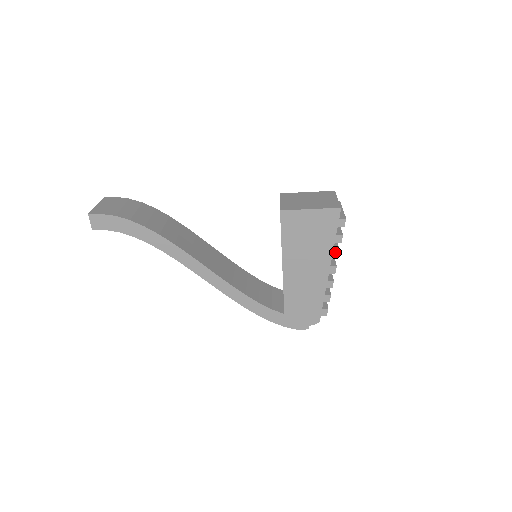
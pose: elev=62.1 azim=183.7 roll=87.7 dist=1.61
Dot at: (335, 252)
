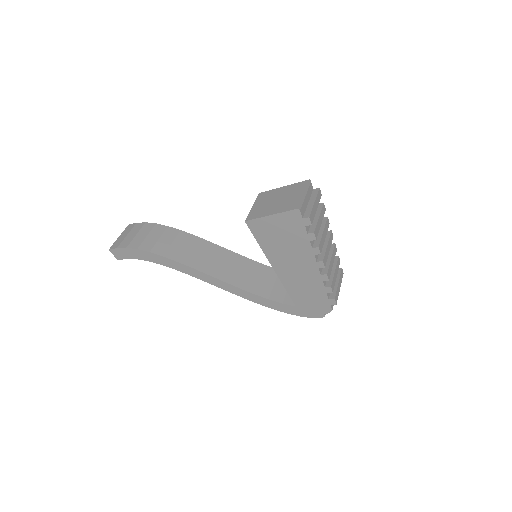
Dot at: (315, 249)
